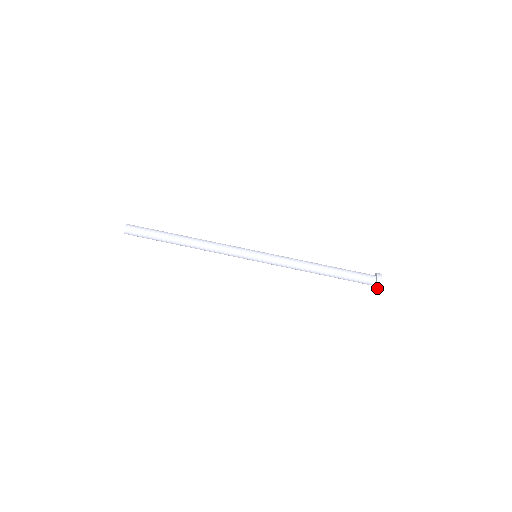
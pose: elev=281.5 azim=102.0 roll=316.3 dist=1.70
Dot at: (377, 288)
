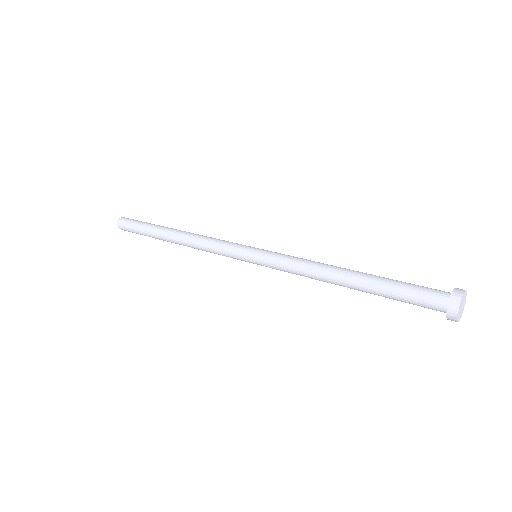
Dot at: (457, 295)
